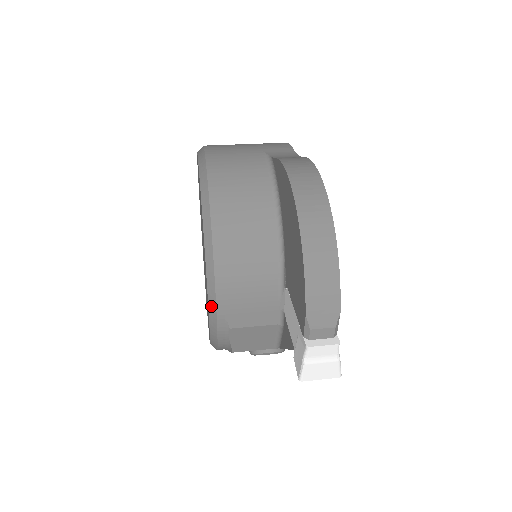
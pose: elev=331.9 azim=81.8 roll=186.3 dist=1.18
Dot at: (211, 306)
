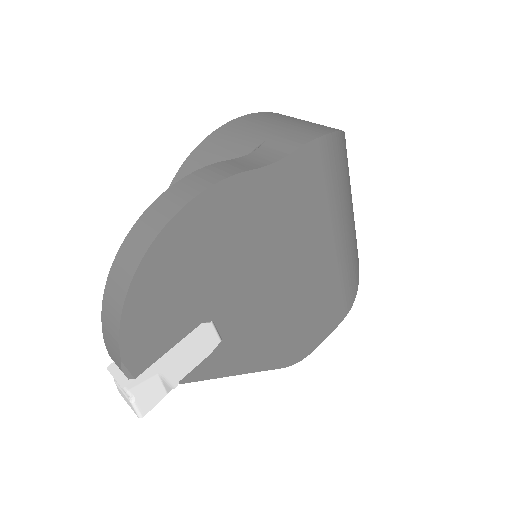
Dot at: occluded
